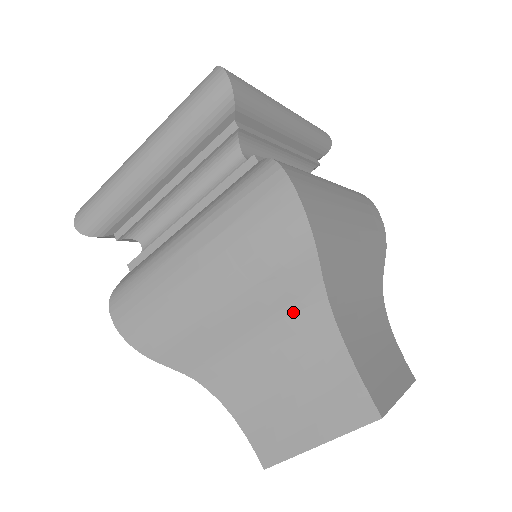
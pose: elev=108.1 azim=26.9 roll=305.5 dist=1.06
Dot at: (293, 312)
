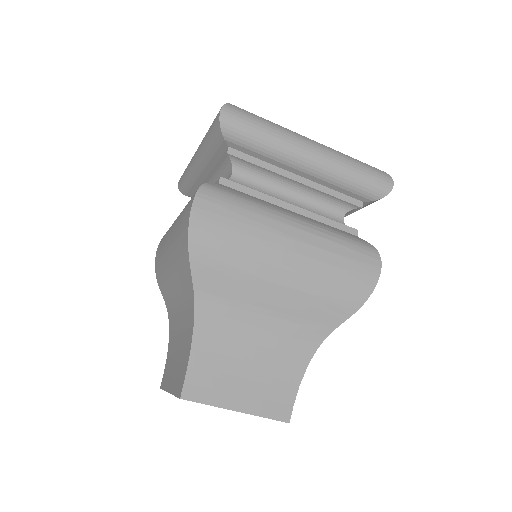
Dot at: (304, 326)
